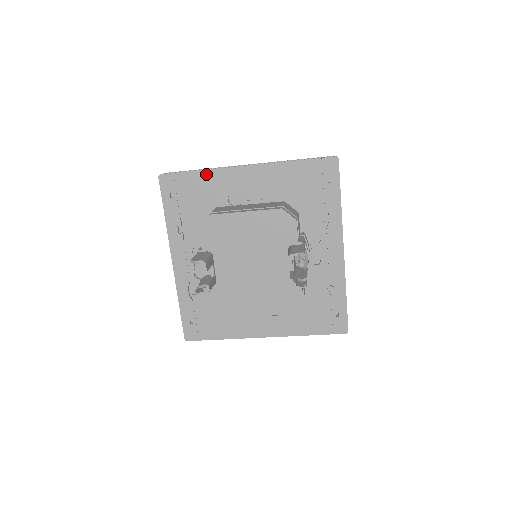
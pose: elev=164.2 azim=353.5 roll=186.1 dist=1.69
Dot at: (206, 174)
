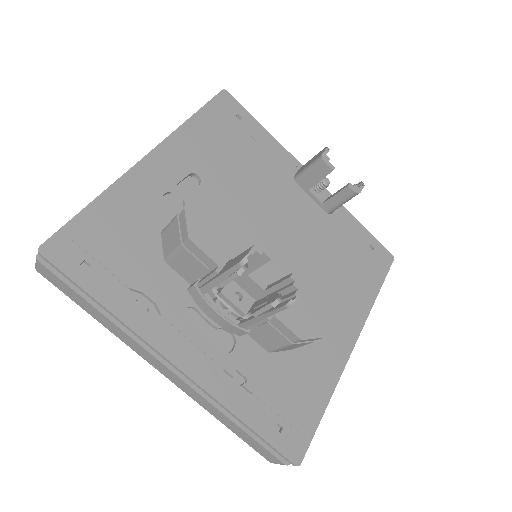
Dot at: (109, 198)
